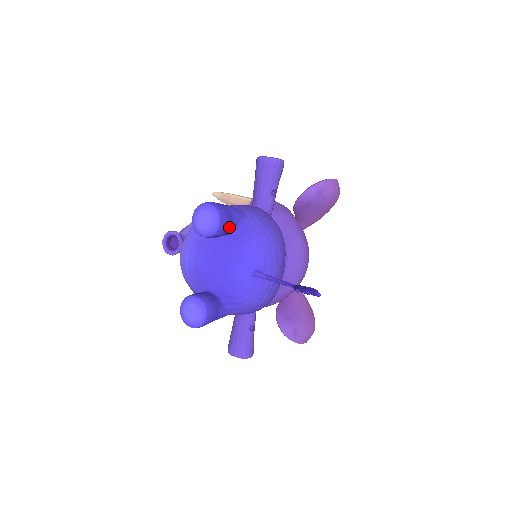
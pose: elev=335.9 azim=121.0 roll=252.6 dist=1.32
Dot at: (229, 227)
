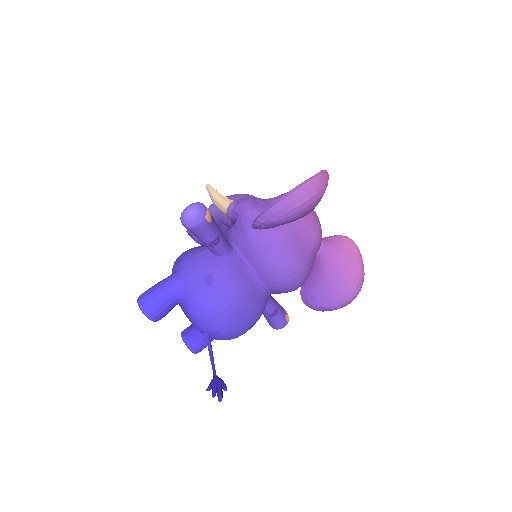
Dot at: (168, 309)
